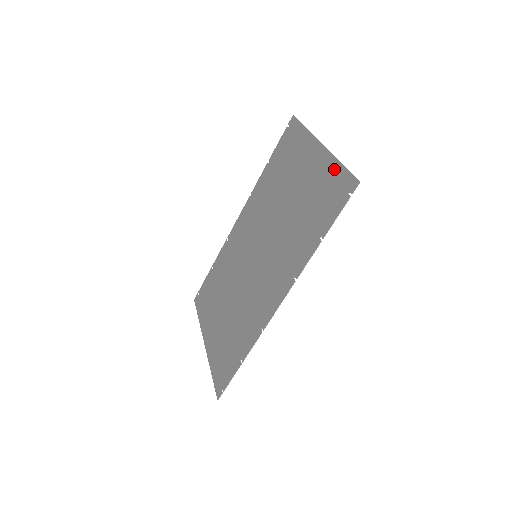
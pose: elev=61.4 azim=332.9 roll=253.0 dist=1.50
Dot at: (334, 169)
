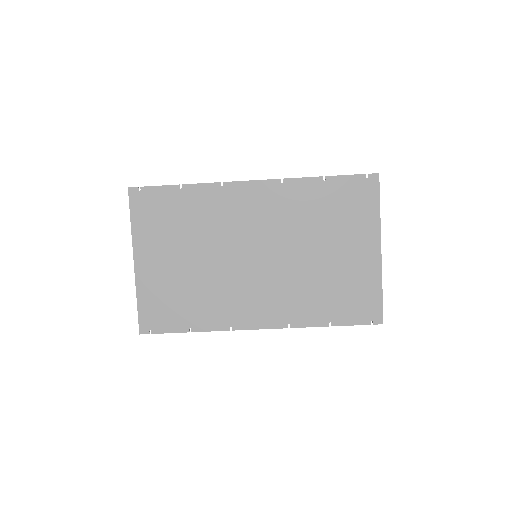
Dot at: (375, 288)
